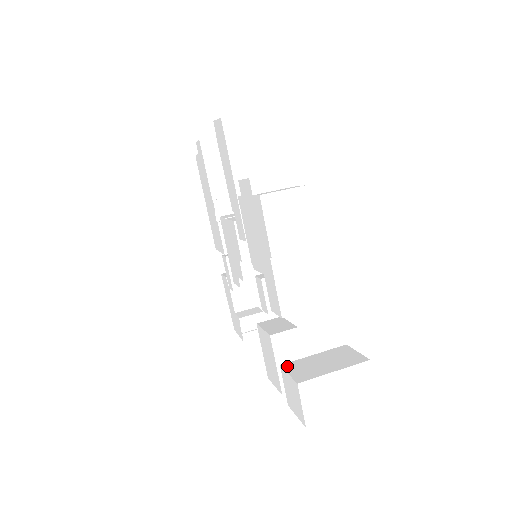
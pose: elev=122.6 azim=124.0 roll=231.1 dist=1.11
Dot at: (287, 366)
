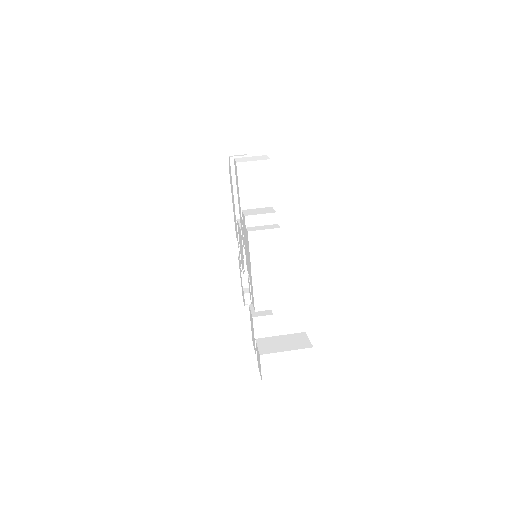
Dot at: (259, 340)
